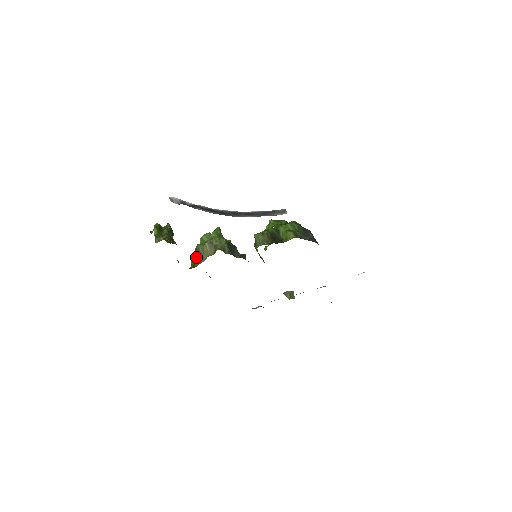
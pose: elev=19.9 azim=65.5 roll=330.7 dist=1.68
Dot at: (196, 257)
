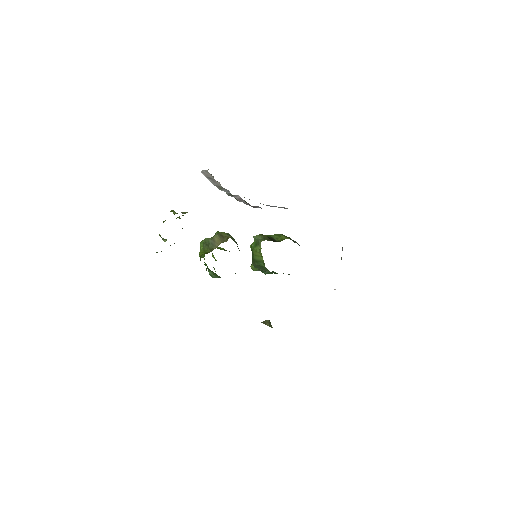
Dot at: (206, 248)
